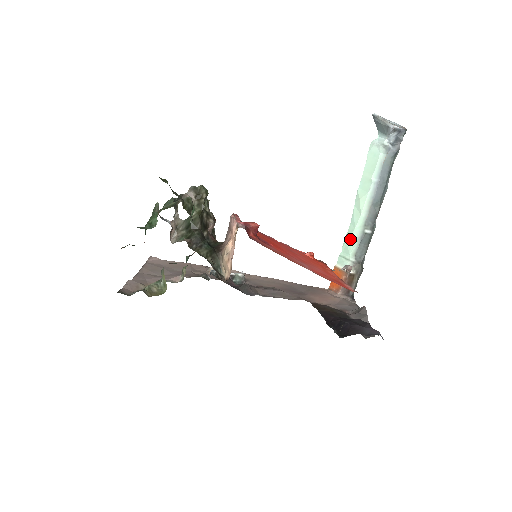
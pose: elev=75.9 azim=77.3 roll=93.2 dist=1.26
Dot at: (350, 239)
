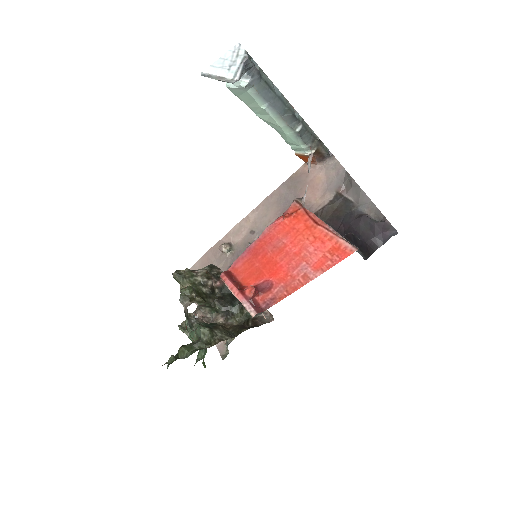
Dot at: (289, 140)
